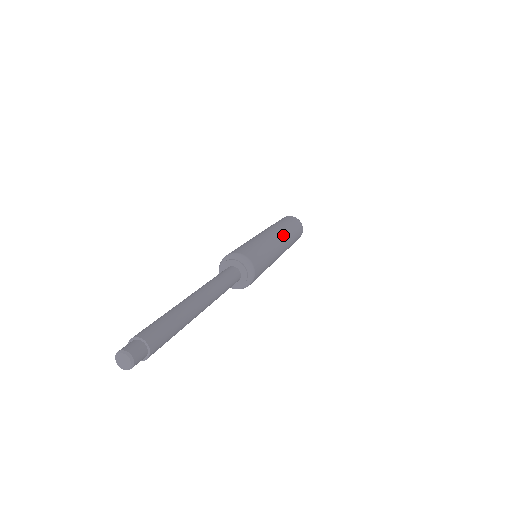
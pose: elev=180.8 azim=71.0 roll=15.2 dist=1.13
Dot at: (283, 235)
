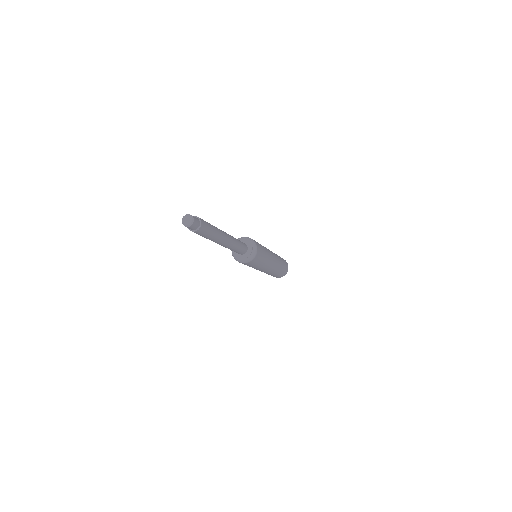
Dot at: occluded
